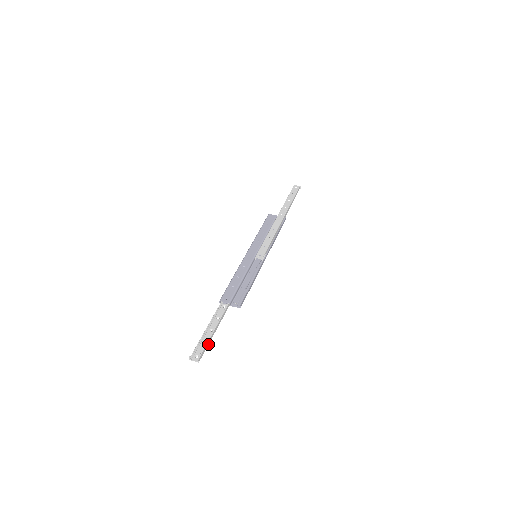
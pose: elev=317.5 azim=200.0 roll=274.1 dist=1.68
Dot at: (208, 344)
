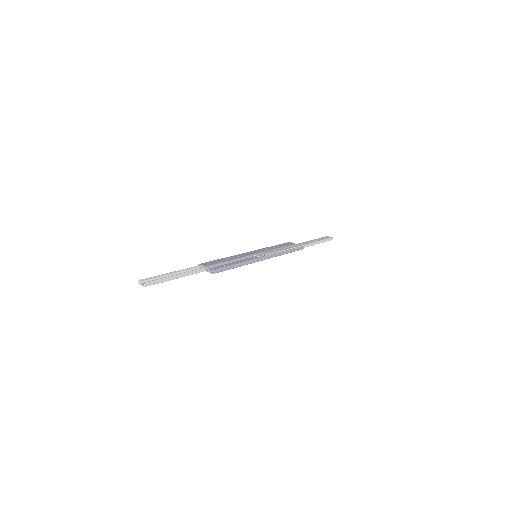
Dot at: (164, 281)
